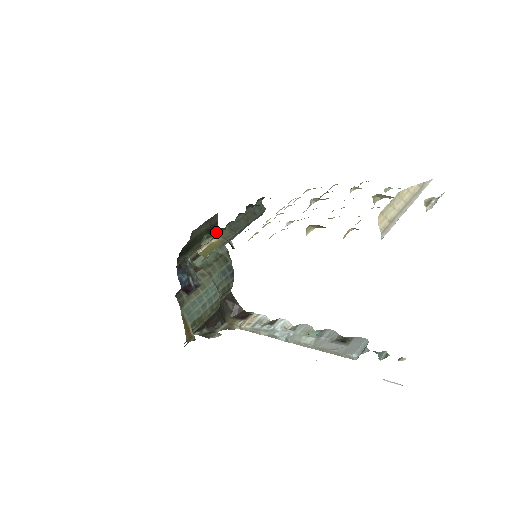
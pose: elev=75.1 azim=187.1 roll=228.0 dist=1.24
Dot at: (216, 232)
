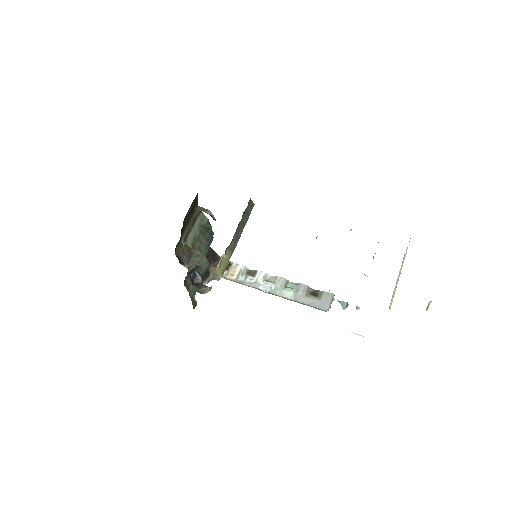
Dot at: (226, 250)
